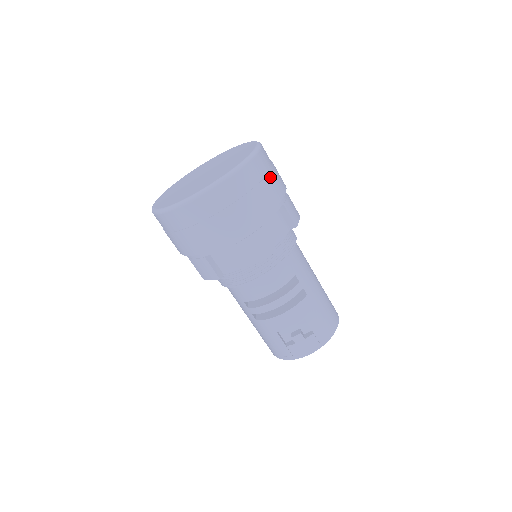
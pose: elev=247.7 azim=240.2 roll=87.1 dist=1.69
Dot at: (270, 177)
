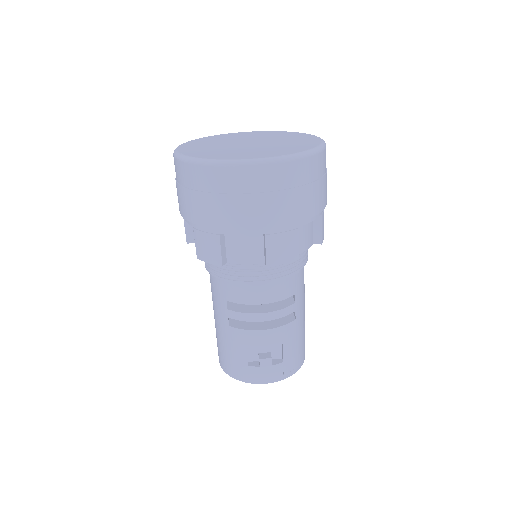
Dot at: (325, 180)
